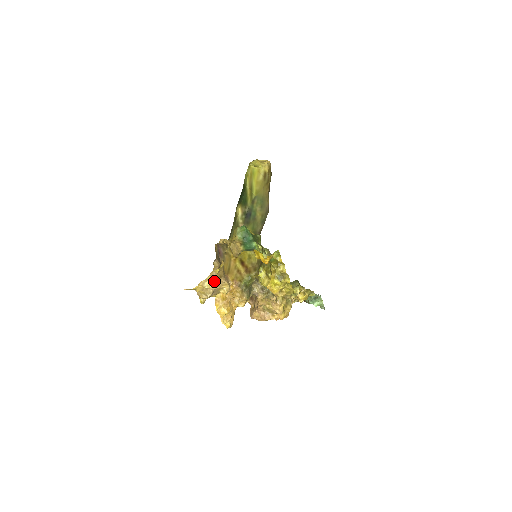
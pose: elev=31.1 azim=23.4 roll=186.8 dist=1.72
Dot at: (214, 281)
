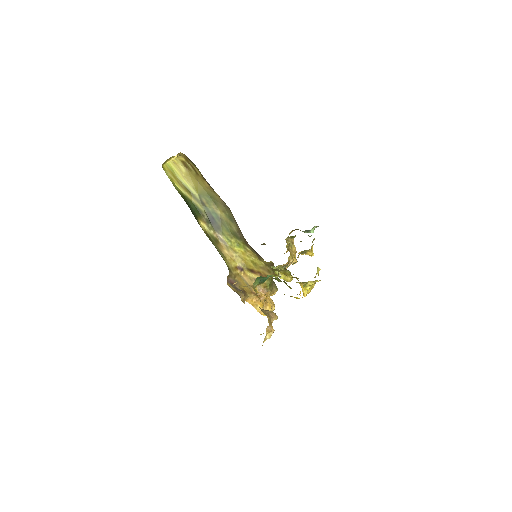
Dot at: (271, 331)
